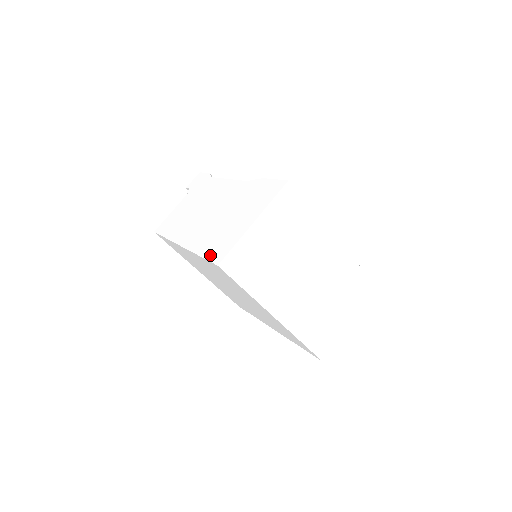
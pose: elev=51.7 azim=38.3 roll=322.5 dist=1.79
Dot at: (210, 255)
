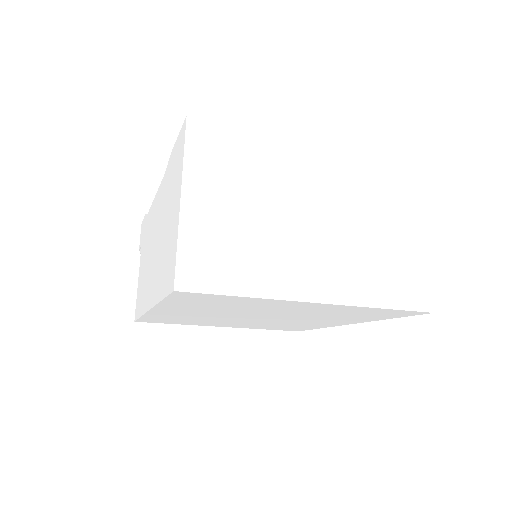
Dot at: (165, 288)
